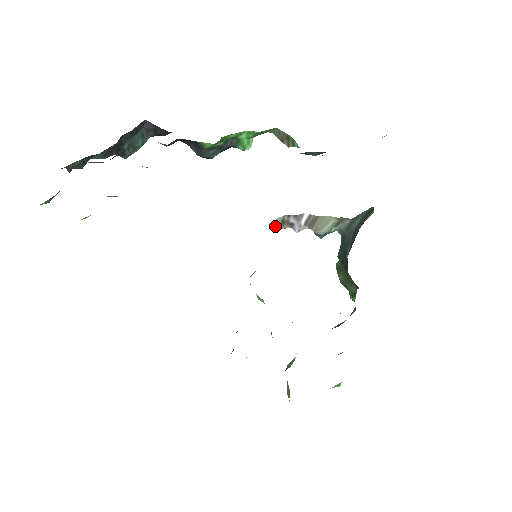
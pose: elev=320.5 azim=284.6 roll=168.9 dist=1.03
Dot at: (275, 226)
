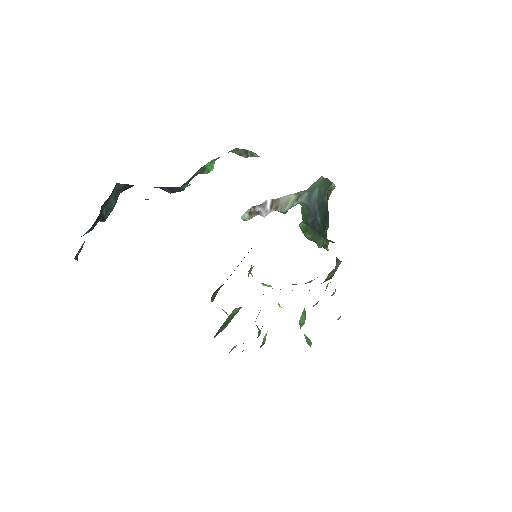
Dot at: (244, 219)
